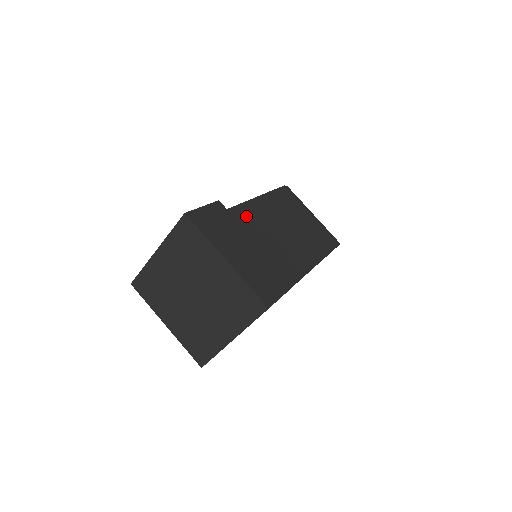
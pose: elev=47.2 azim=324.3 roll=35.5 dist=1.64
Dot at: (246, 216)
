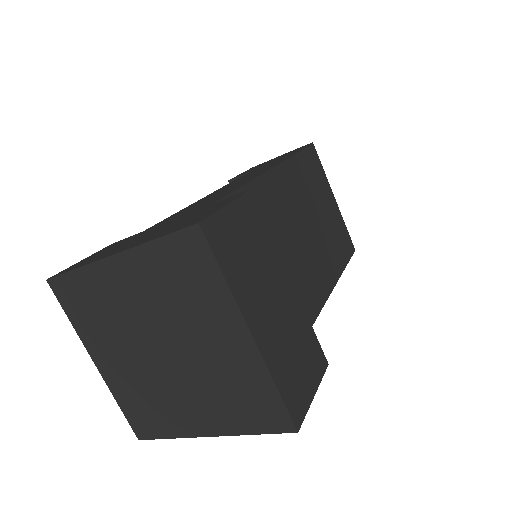
Dot at: (267, 200)
